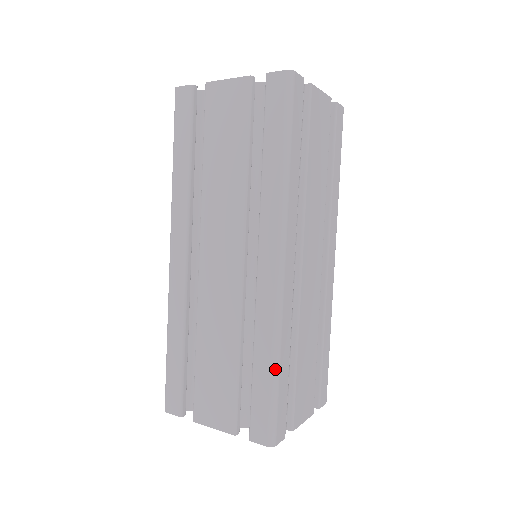
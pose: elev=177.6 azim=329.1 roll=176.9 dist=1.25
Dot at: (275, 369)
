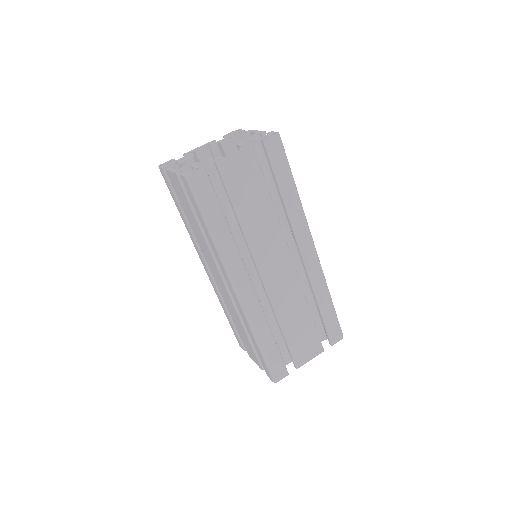
Dot at: (259, 346)
